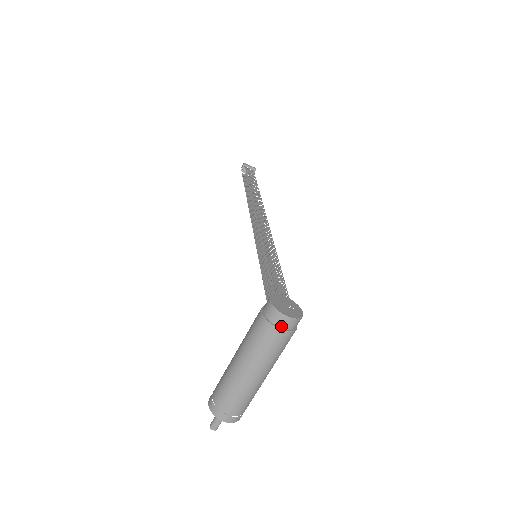
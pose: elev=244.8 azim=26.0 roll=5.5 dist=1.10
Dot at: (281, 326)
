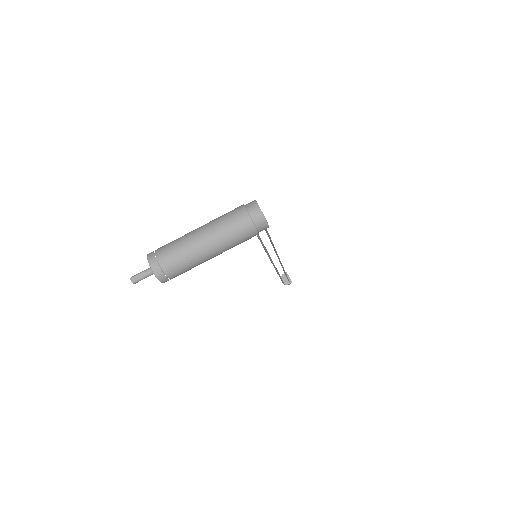
Dot at: (250, 212)
